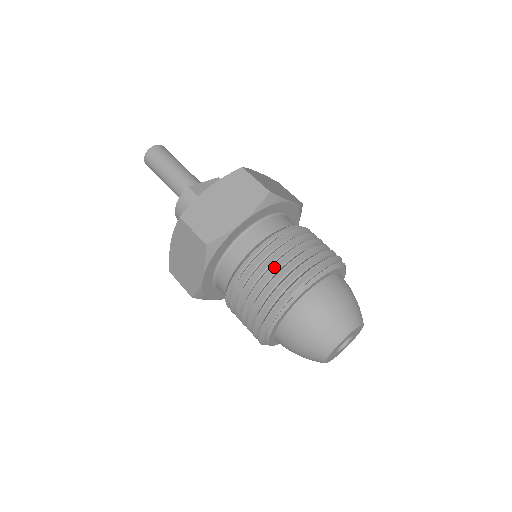
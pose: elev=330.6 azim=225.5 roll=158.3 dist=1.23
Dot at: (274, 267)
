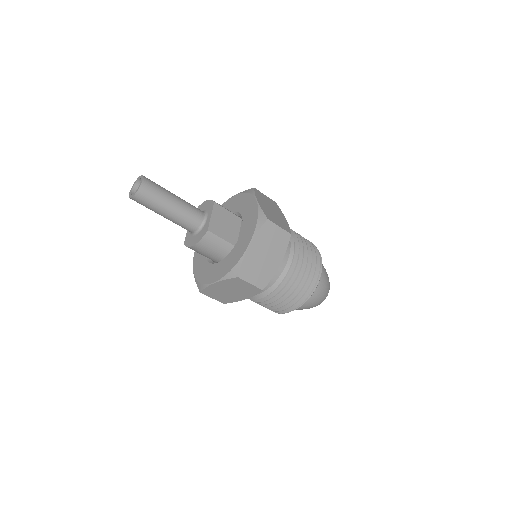
Dot at: (299, 283)
